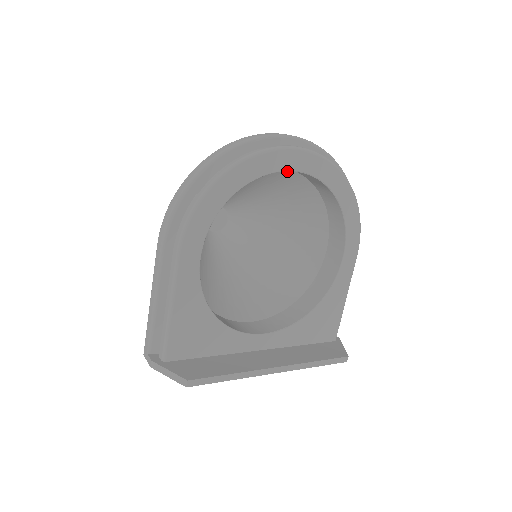
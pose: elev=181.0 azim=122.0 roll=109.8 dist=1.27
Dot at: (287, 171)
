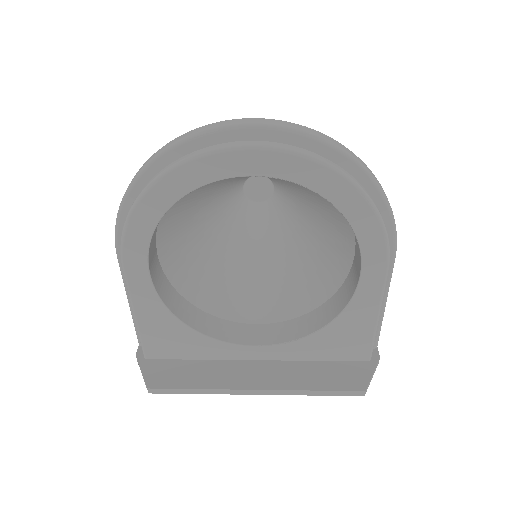
Dot at: occluded
